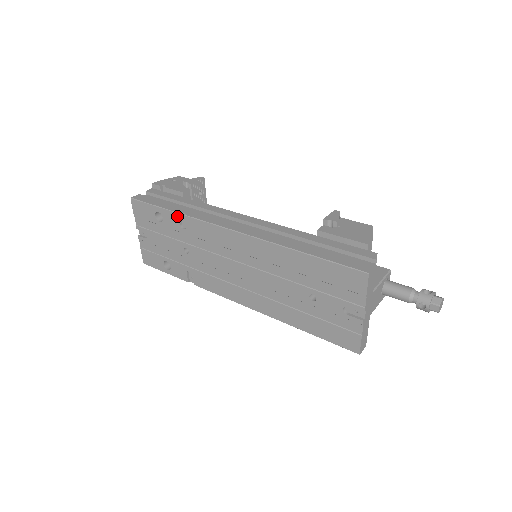
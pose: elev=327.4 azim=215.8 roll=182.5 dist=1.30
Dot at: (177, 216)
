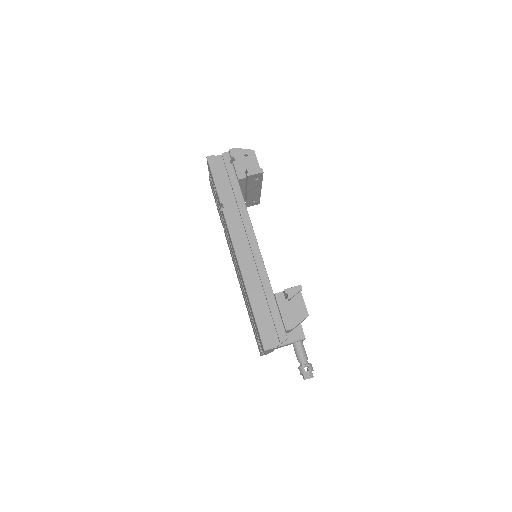
Dot at: (220, 203)
